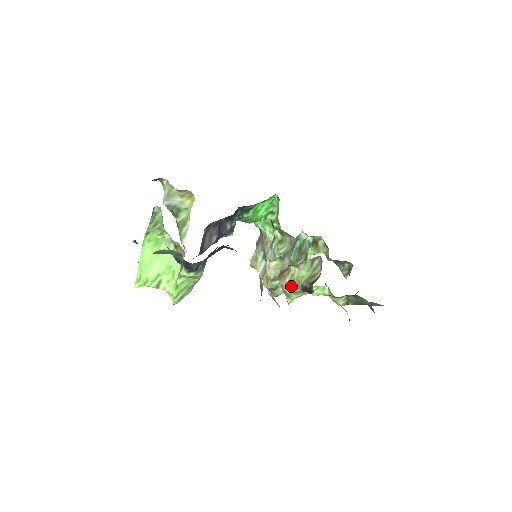
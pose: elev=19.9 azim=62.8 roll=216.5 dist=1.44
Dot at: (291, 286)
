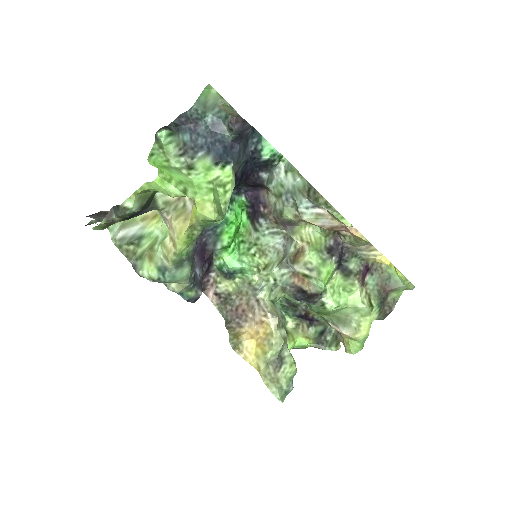
Dot at: (315, 254)
